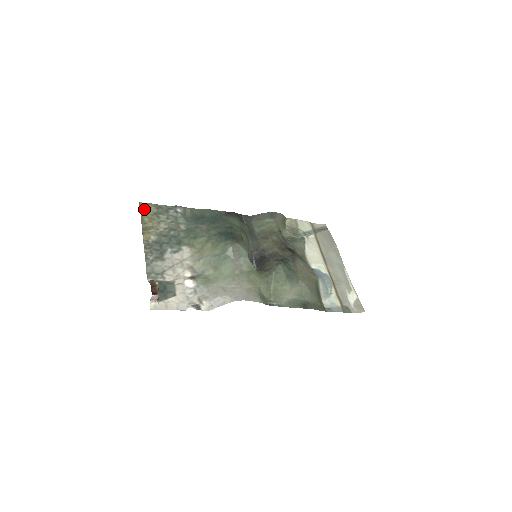
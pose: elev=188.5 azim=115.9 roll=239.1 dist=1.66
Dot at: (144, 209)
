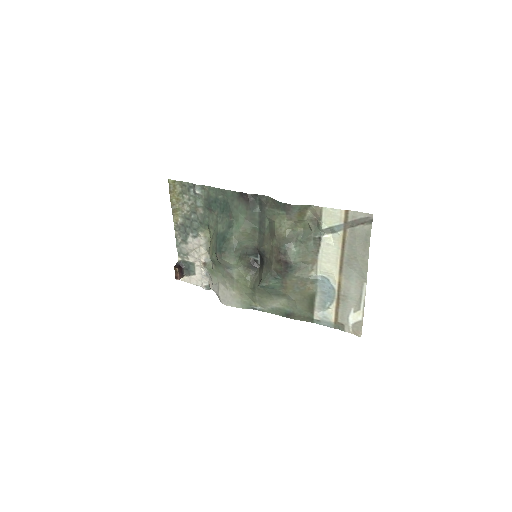
Dot at: (172, 188)
